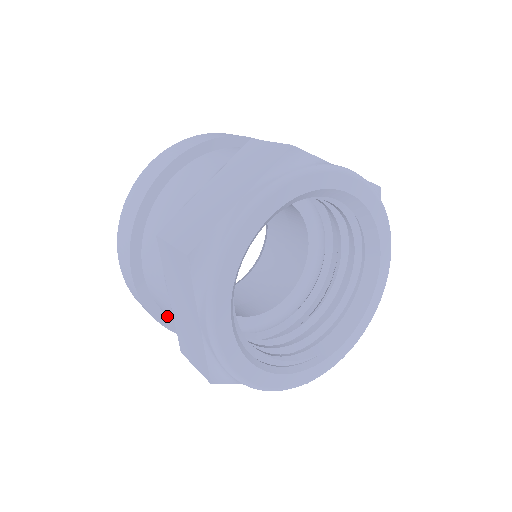
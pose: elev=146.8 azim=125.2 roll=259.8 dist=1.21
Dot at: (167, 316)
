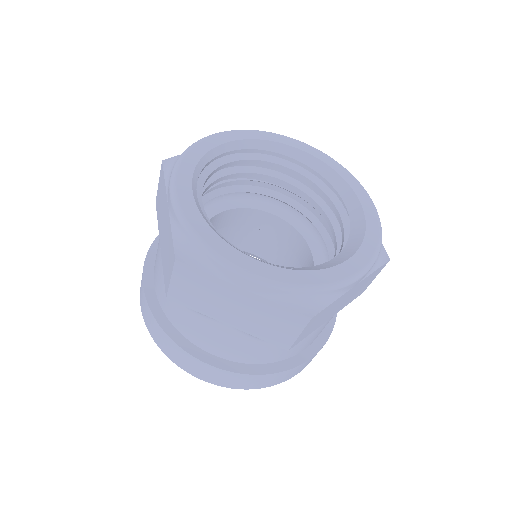
Dot at: (172, 326)
